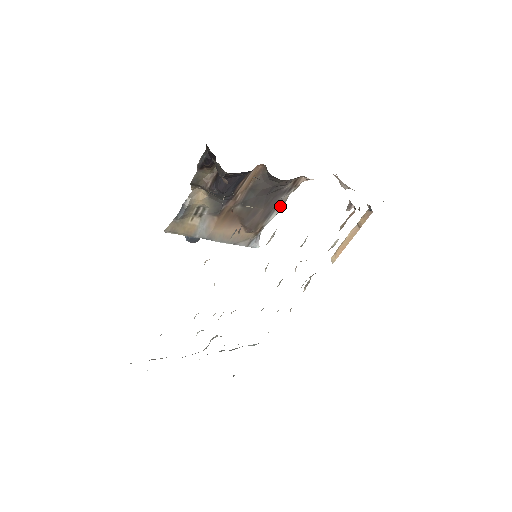
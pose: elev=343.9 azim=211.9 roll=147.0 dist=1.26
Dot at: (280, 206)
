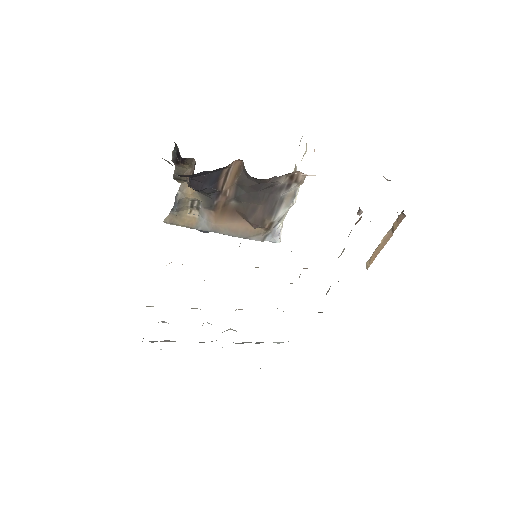
Dot at: (287, 202)
